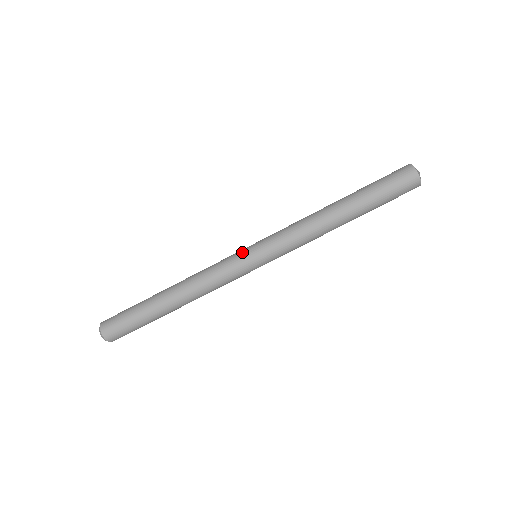
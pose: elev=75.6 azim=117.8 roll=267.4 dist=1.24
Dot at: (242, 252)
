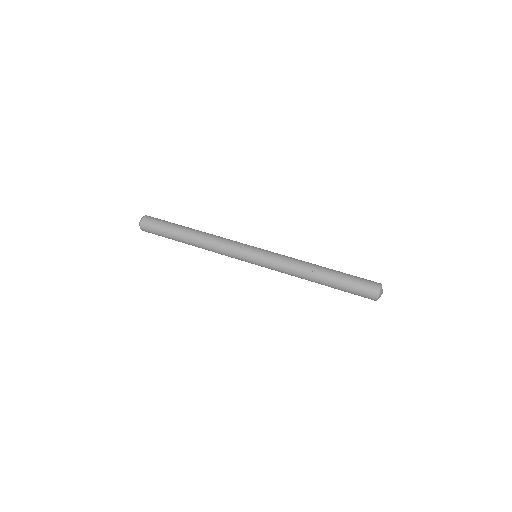
Dot at: occluded
